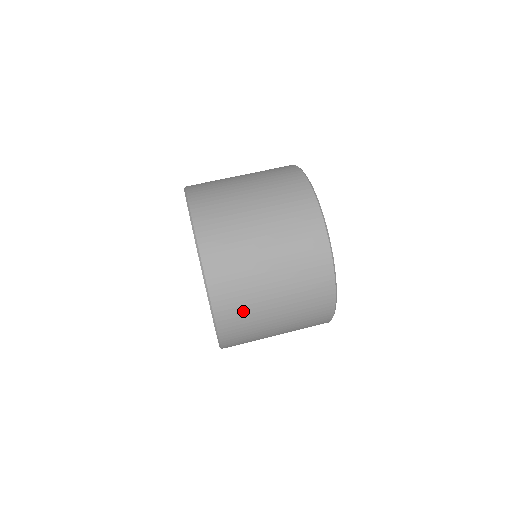
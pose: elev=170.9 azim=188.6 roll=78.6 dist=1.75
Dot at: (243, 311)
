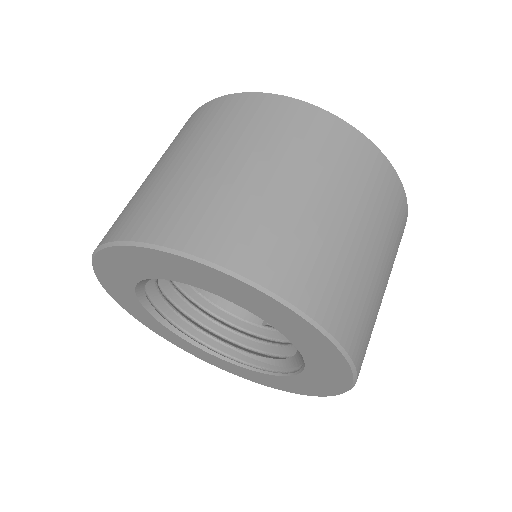
Dot at: occluded
